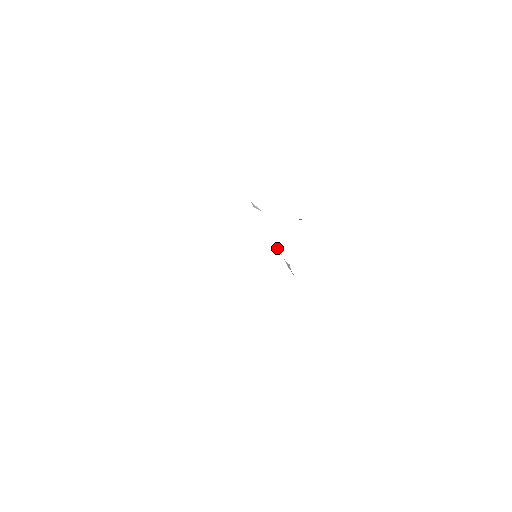
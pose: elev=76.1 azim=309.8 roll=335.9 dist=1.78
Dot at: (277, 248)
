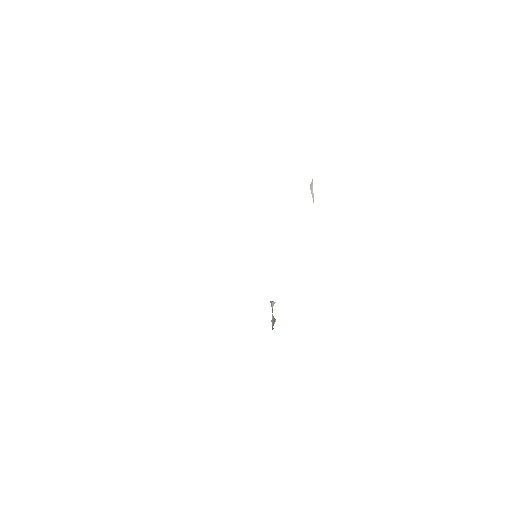
Dot at: occluded
